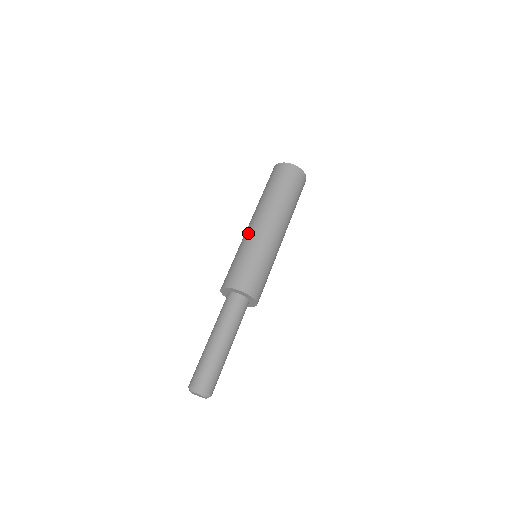
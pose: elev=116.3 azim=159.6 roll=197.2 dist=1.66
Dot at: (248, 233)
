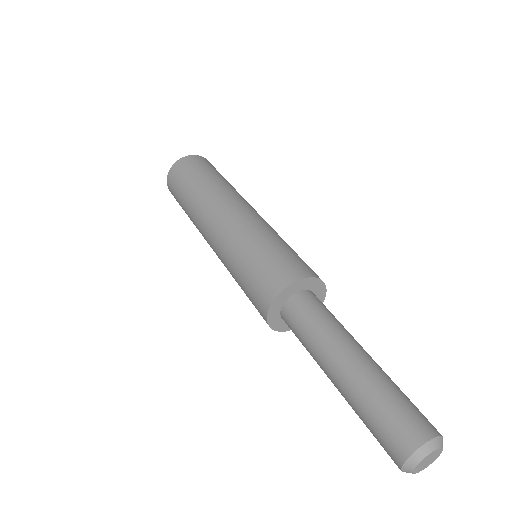
Dot at: (247, 217)
